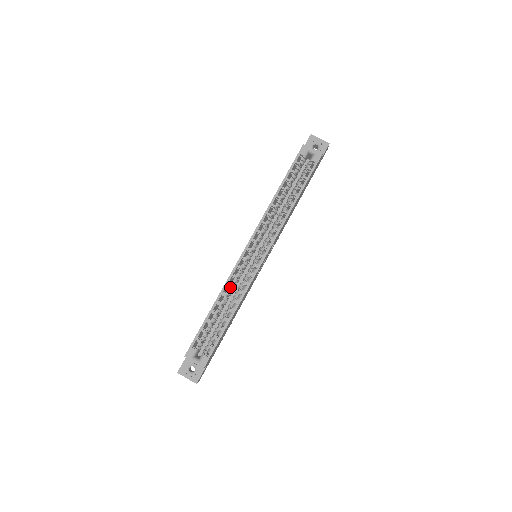
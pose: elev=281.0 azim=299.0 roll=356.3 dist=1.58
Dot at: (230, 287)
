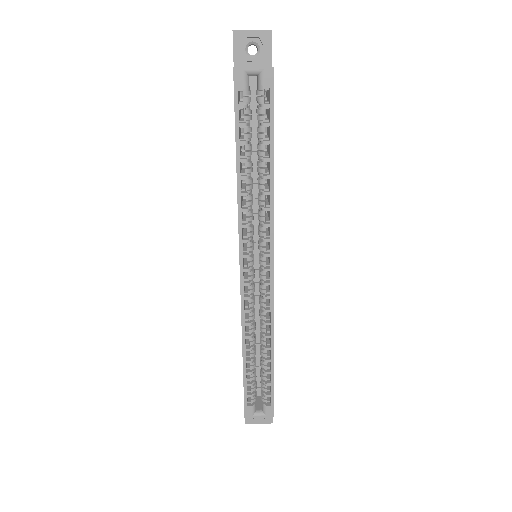
Dot at: (250, 326)
